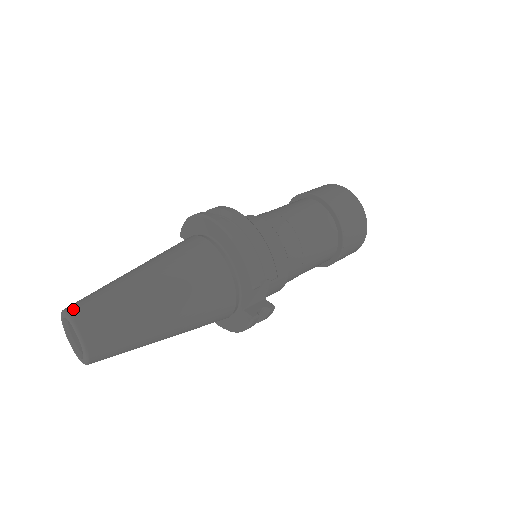
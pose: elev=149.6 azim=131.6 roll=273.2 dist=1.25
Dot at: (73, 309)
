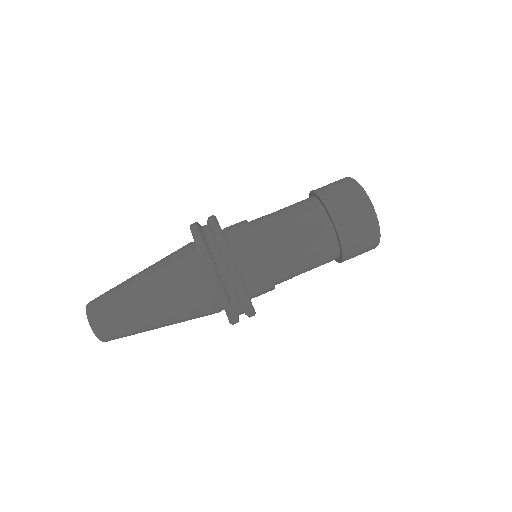
Dot at: (90, 307)
